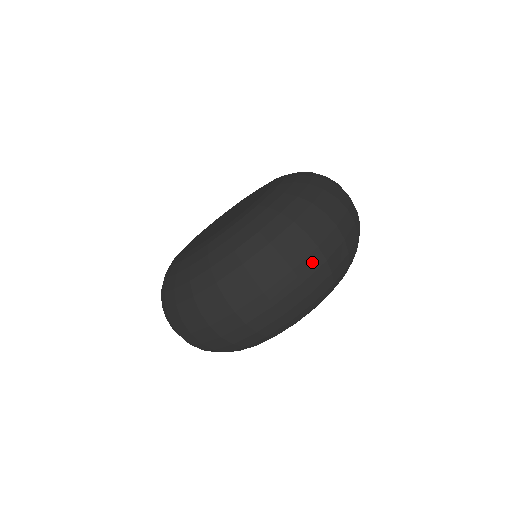
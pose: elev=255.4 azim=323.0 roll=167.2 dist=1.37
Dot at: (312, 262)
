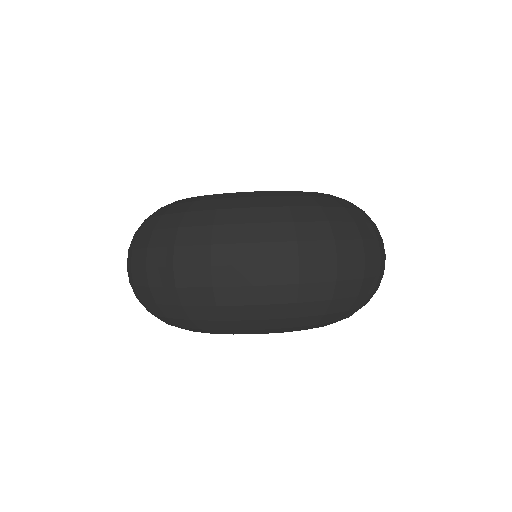
Dot at: (354, 268)
